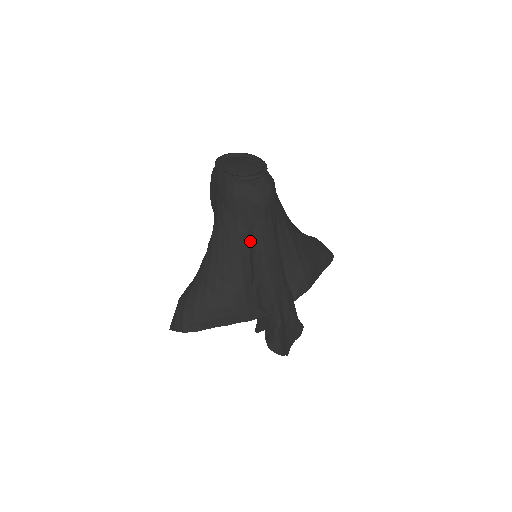
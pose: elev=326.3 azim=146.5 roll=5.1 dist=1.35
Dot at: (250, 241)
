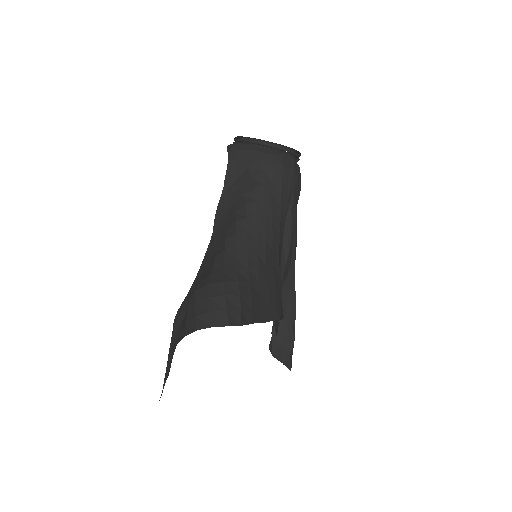
Dot at: (284, 222)
